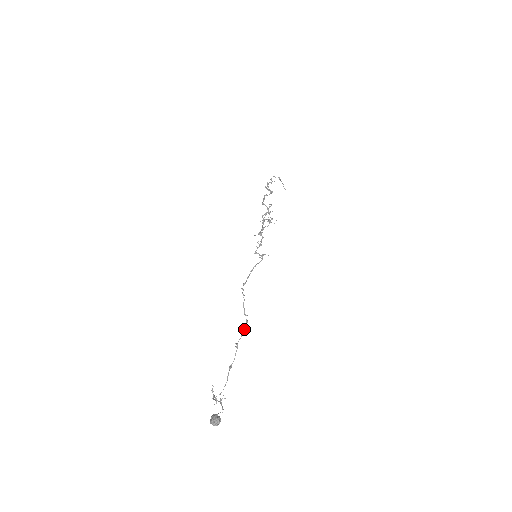
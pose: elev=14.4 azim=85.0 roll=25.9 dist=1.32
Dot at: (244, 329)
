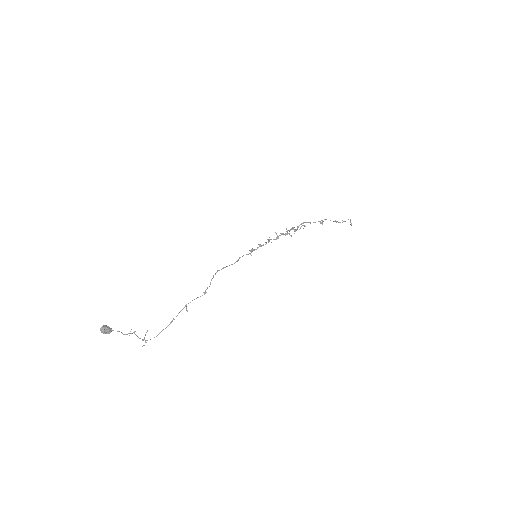
Dot at: (198, 297)
